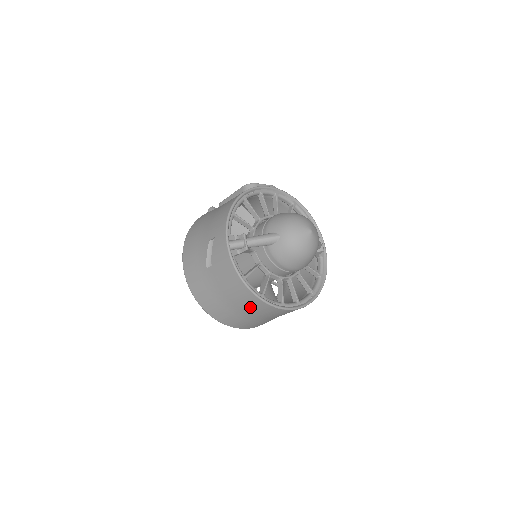
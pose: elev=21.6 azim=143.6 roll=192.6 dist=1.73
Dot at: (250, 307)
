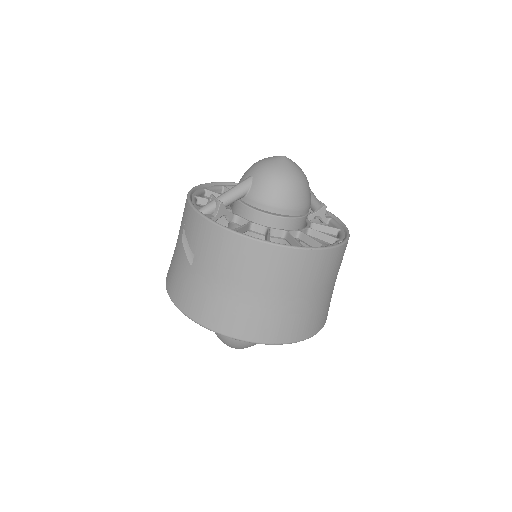
Dot at: (264, 273)
